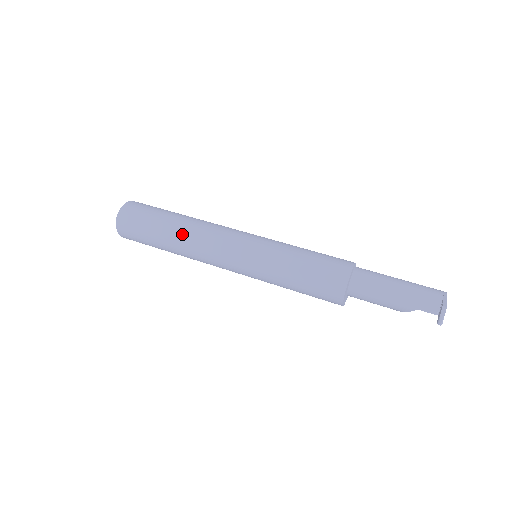
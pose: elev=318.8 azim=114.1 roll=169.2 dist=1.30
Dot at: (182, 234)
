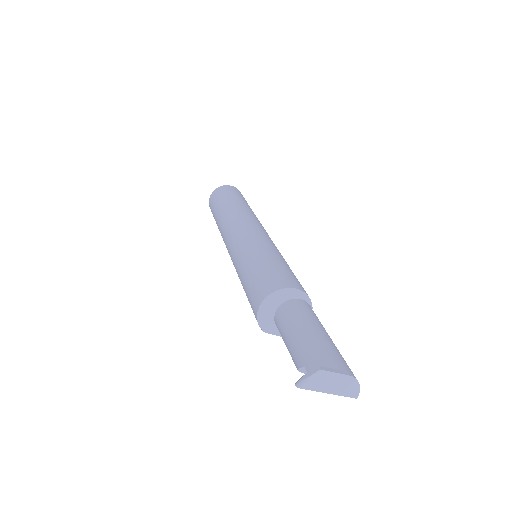
Dot at: (229, 210)
